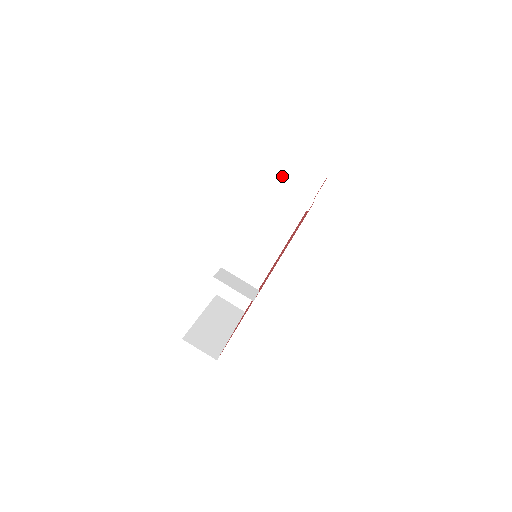
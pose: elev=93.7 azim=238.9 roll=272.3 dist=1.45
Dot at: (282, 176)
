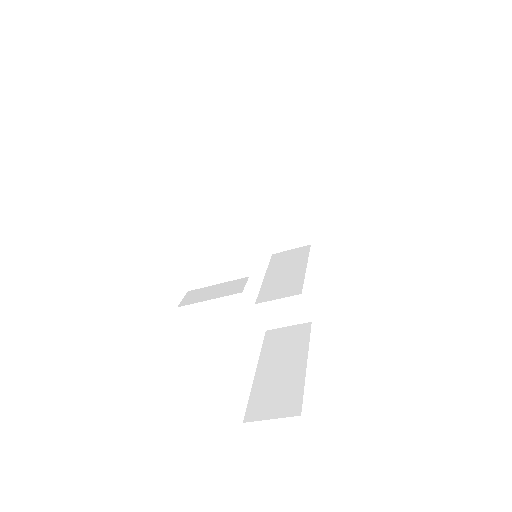
Dot at: occluded
